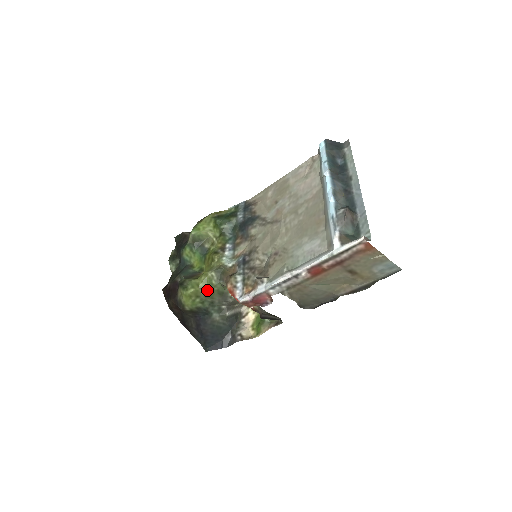
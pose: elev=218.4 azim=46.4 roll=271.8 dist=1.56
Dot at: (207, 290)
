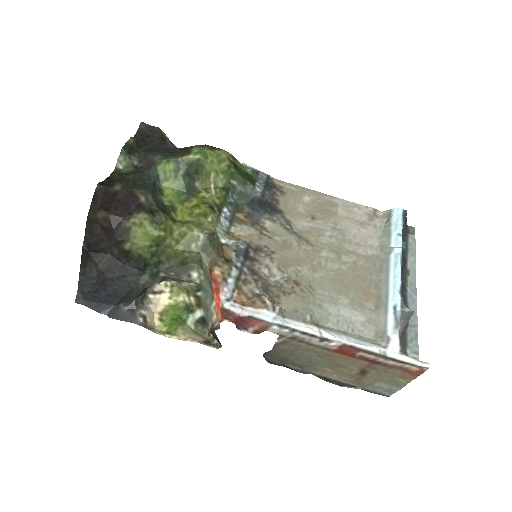
Dot at: (176, 247)
